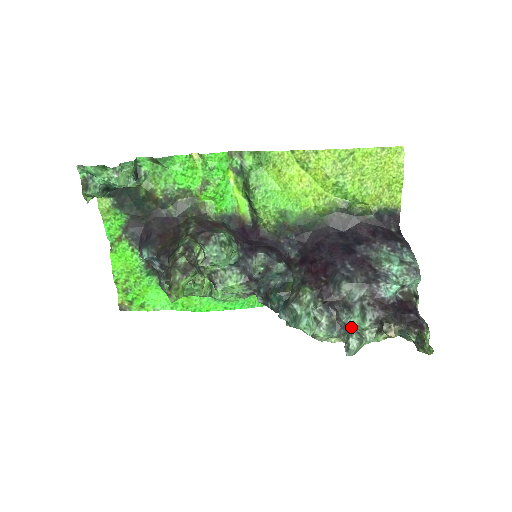
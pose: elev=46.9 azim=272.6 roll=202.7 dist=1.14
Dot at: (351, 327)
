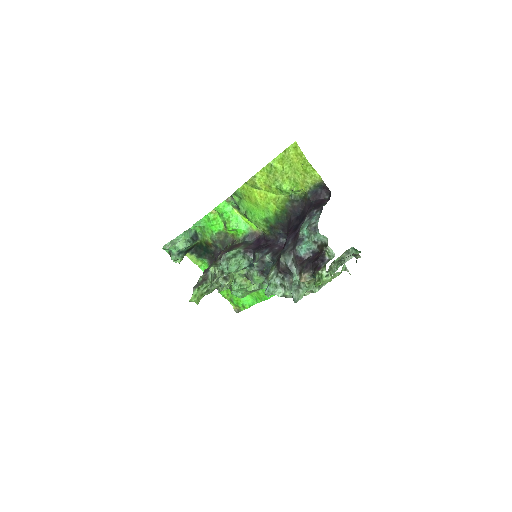
Dot at: (293, 283)
